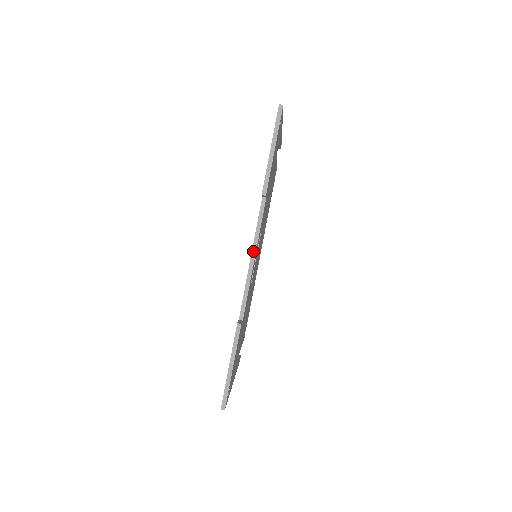
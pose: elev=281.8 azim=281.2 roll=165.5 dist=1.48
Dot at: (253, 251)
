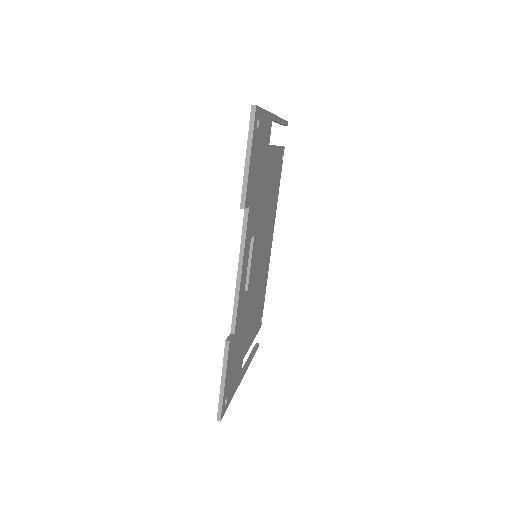
Dot at: (239, 264)
